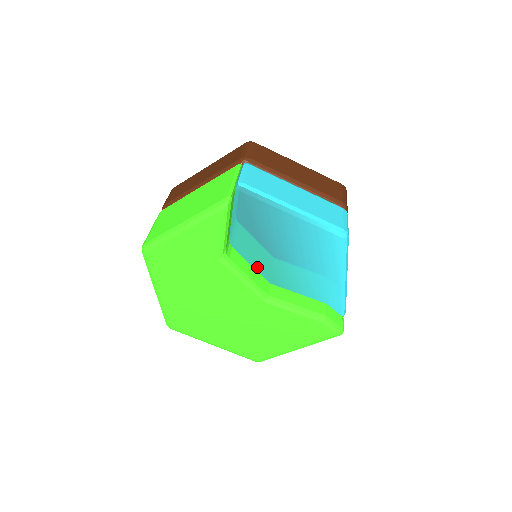
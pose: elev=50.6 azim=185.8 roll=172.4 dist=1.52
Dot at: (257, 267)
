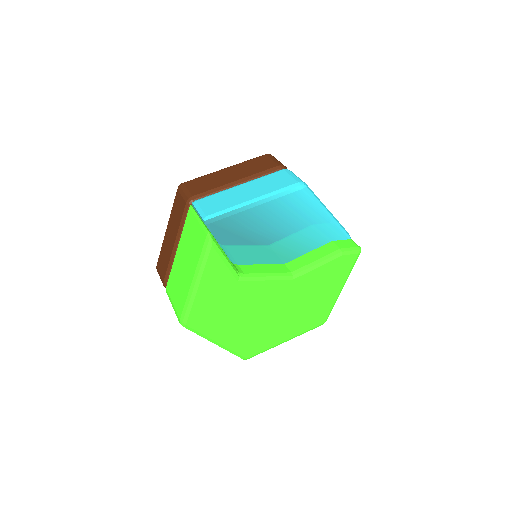
Dot at: (266, 262)
